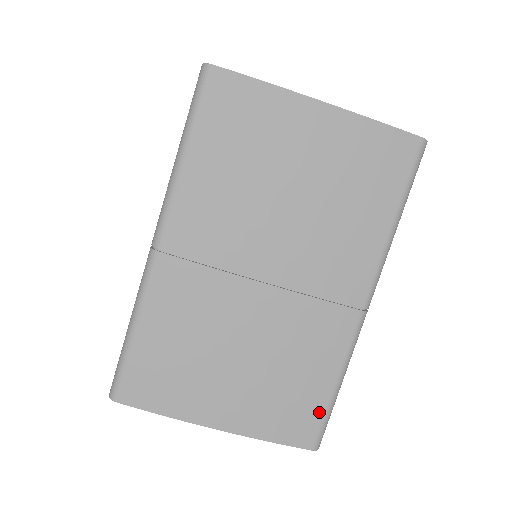
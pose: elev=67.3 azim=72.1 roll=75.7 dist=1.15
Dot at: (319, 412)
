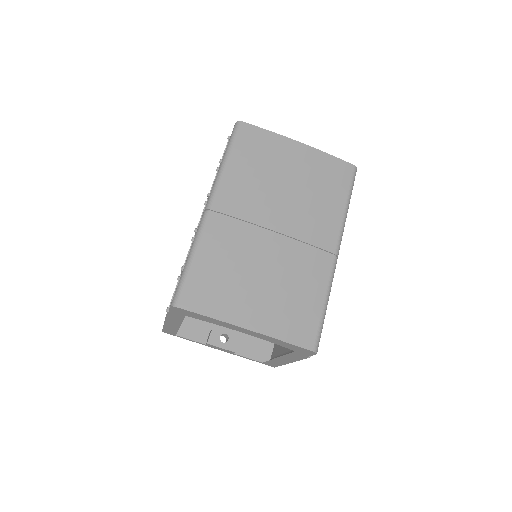
Dot at: (315, 322)
